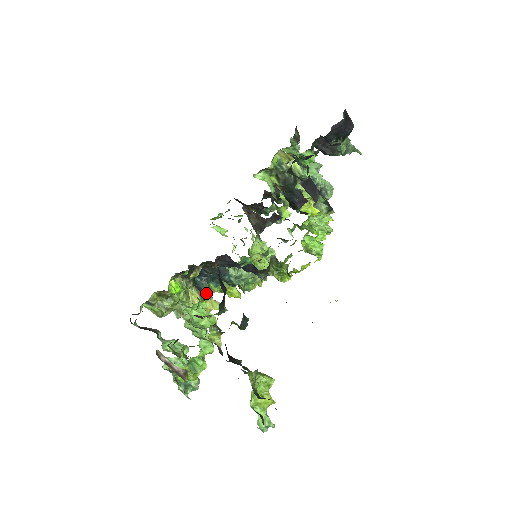
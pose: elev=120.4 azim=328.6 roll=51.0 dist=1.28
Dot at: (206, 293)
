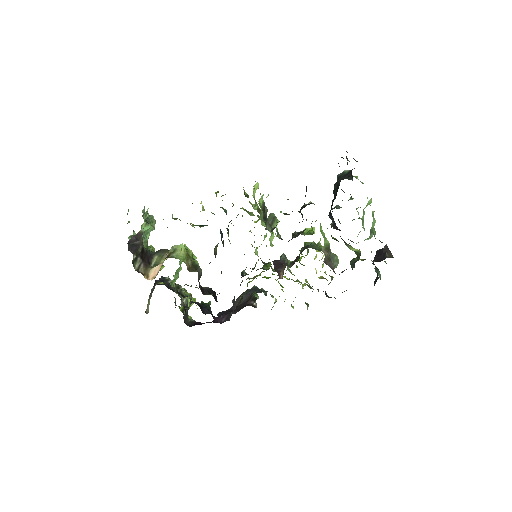
Dot at: occluded
